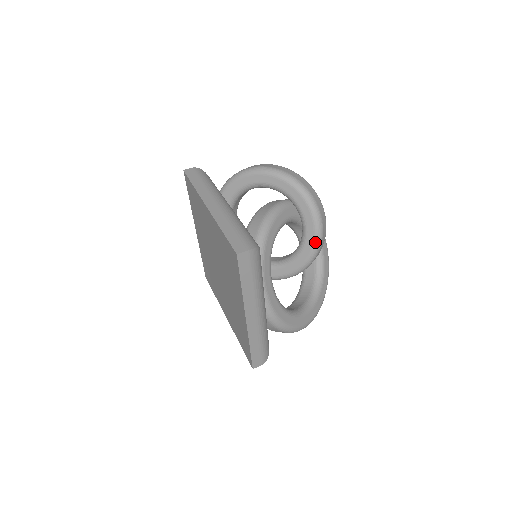
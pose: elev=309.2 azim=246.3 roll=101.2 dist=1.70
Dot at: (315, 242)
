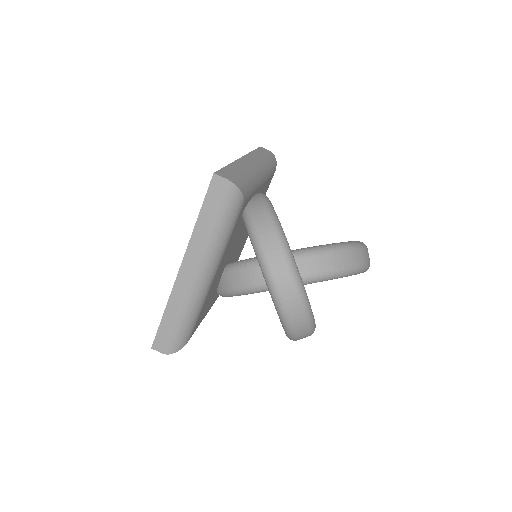
Dot at: occluded
